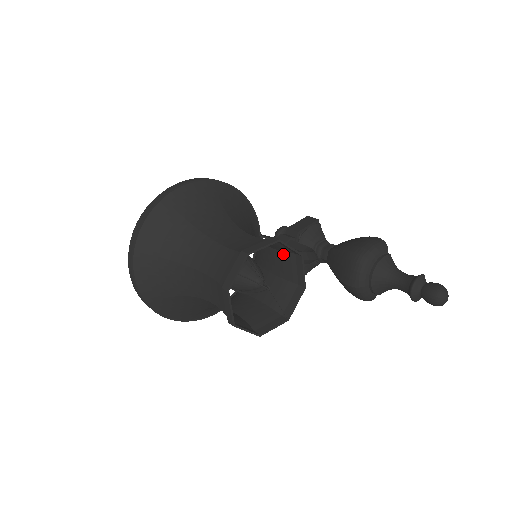
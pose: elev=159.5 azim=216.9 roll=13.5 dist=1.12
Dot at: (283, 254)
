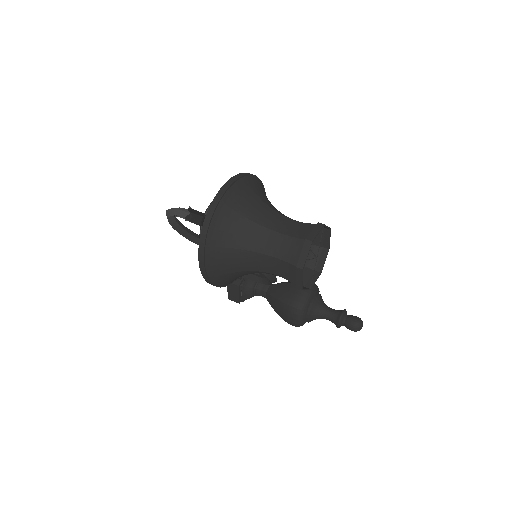
Dot at: (311, 246)
